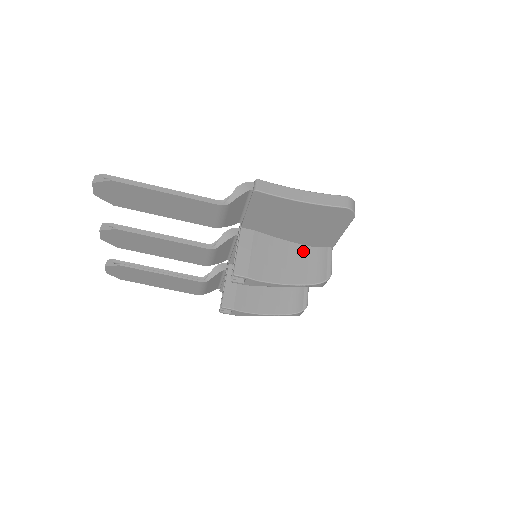
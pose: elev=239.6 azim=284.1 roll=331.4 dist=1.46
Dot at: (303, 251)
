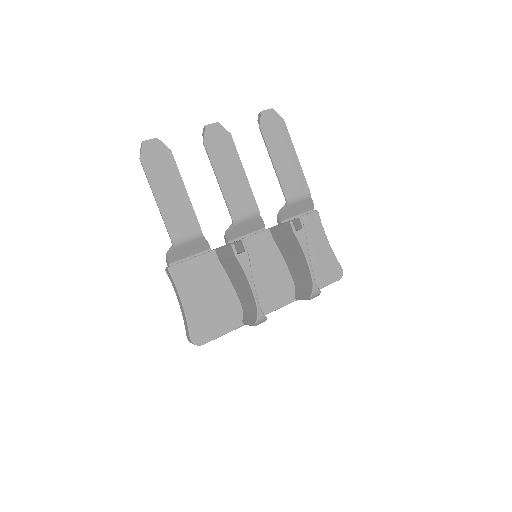
Dot at: occluded
